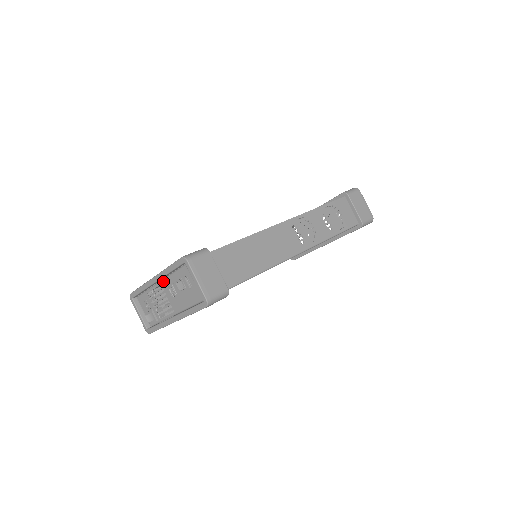
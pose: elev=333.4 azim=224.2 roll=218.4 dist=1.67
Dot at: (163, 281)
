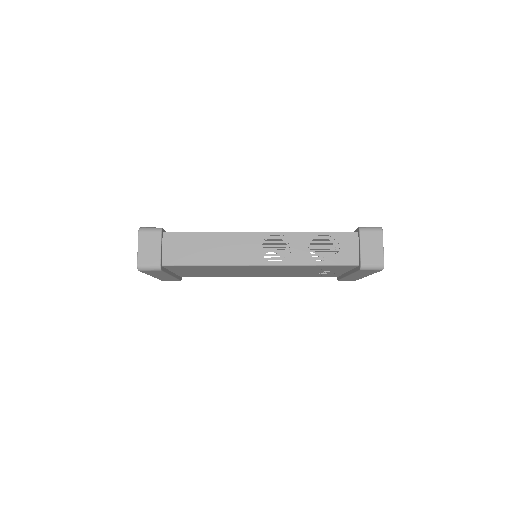
Dot at: occluded
